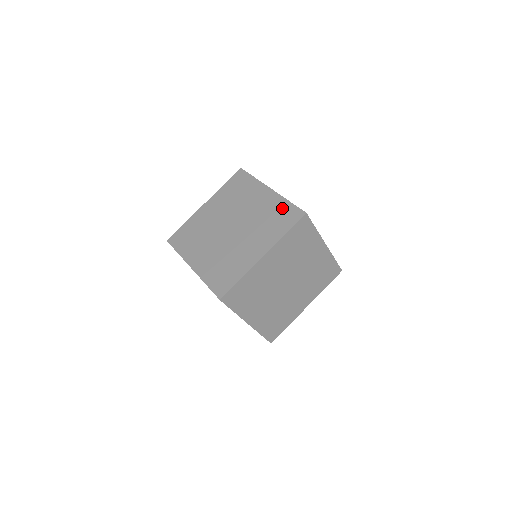
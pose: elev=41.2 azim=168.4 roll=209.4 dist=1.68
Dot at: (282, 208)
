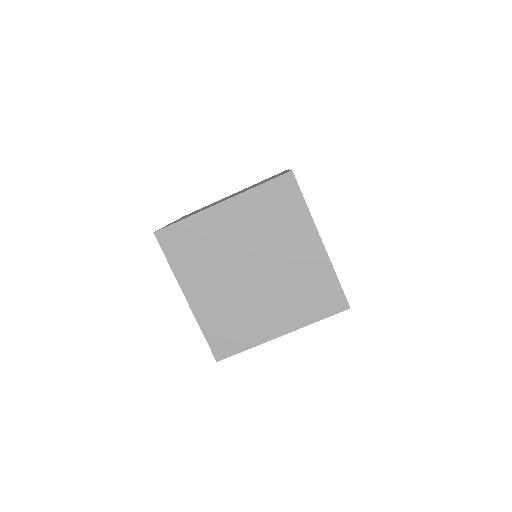
Dot at: occluded
